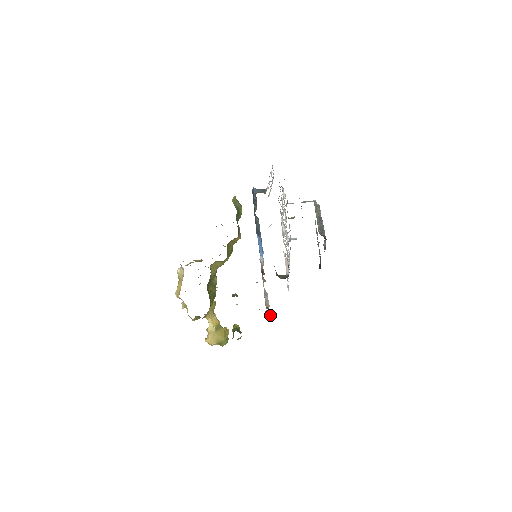
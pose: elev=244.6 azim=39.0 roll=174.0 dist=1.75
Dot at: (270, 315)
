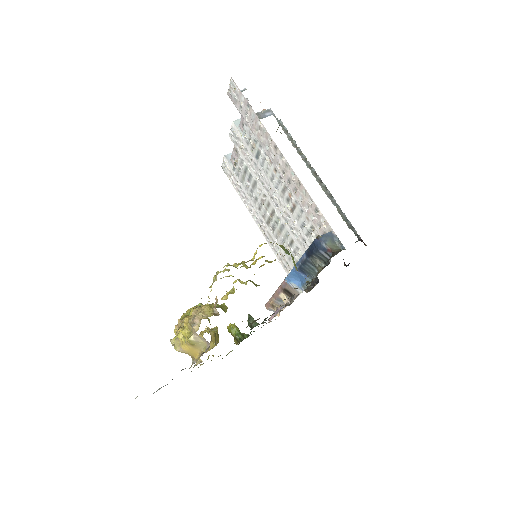
Dot at: (279, 312)
